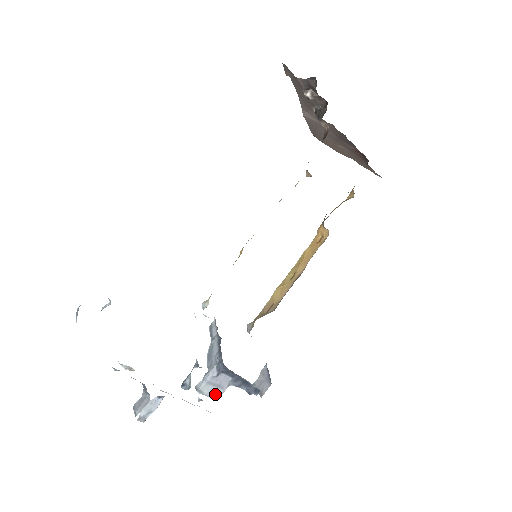
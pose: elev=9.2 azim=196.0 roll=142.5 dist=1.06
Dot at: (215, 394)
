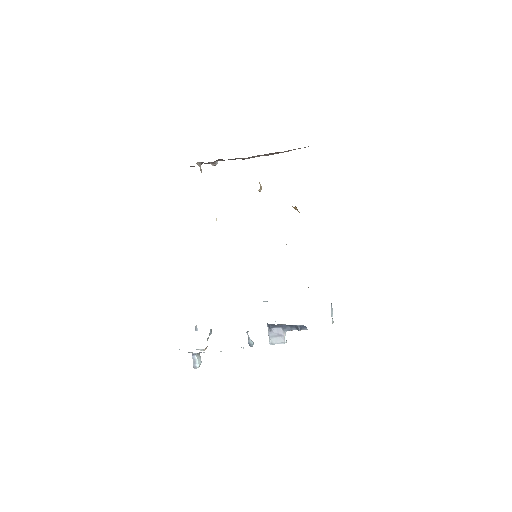
Dot at: (280, 341)
